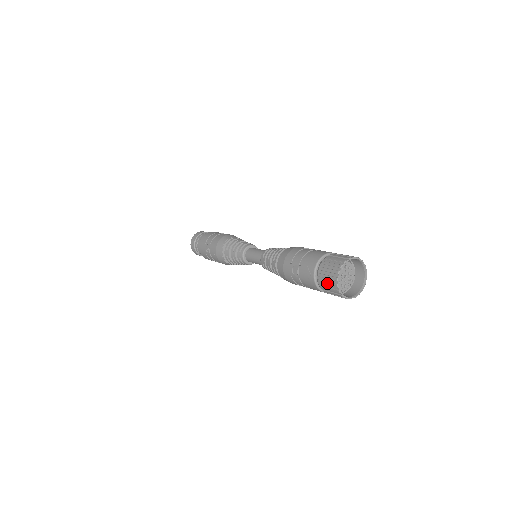
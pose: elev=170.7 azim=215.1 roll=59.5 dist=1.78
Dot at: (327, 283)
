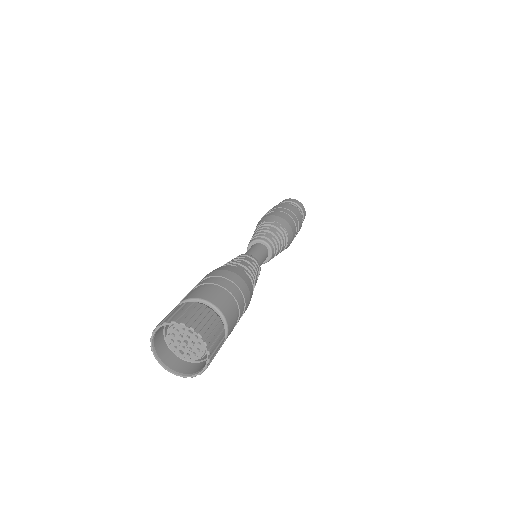
Dot at: occluded
